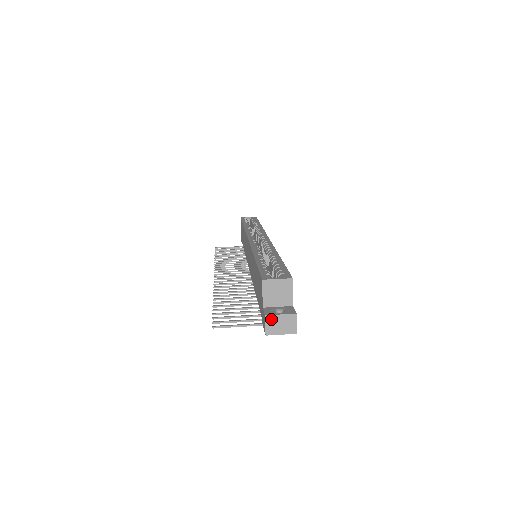
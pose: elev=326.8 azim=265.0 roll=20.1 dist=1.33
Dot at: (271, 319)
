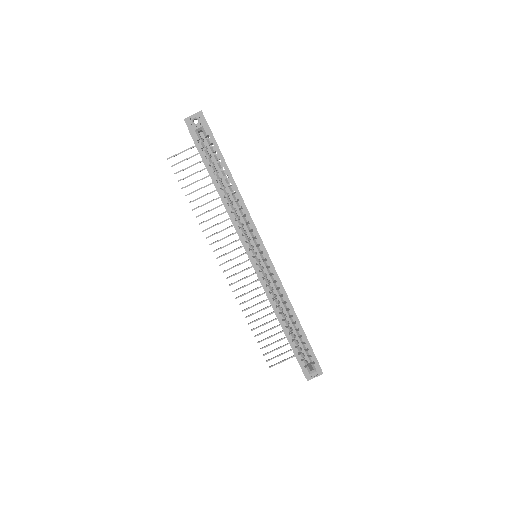
Dot at: (310, 379)
